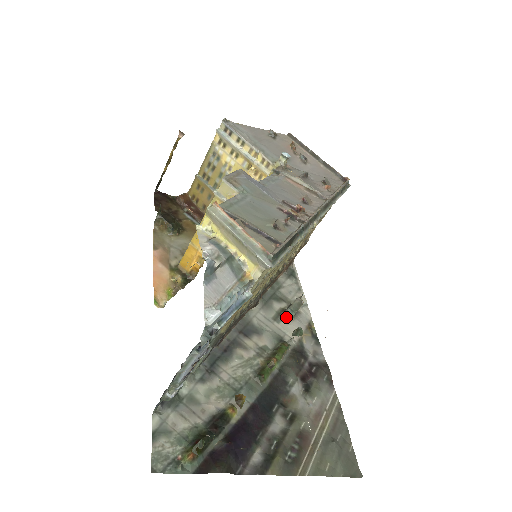
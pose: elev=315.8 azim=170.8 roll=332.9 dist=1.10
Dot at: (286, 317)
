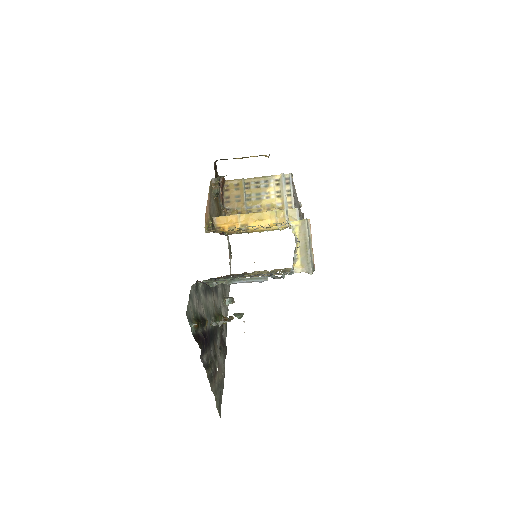
Dot at: (224, 301)
